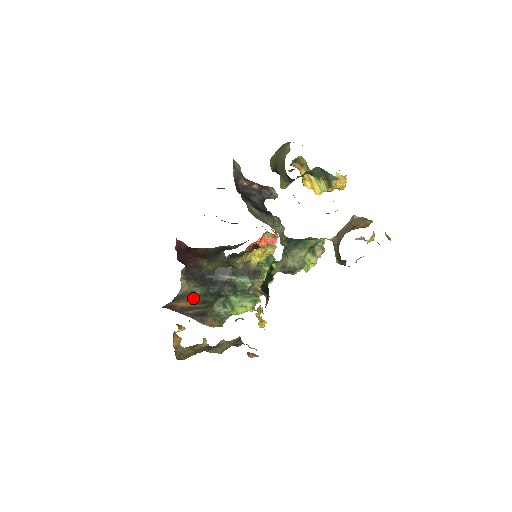
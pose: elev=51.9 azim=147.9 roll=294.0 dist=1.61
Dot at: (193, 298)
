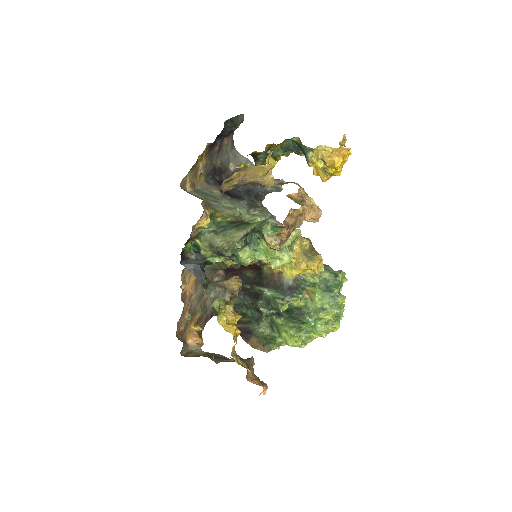
Dot at: (233, 308)
